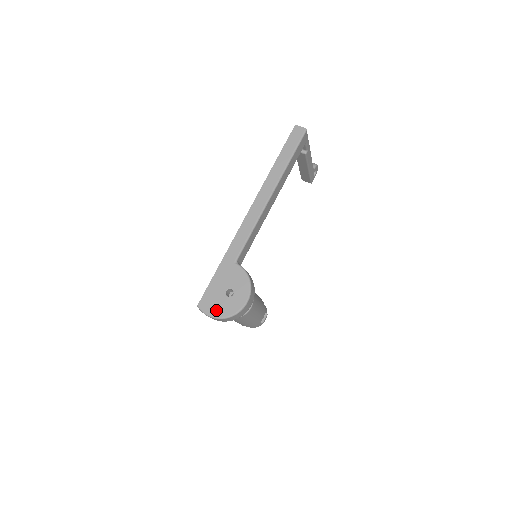
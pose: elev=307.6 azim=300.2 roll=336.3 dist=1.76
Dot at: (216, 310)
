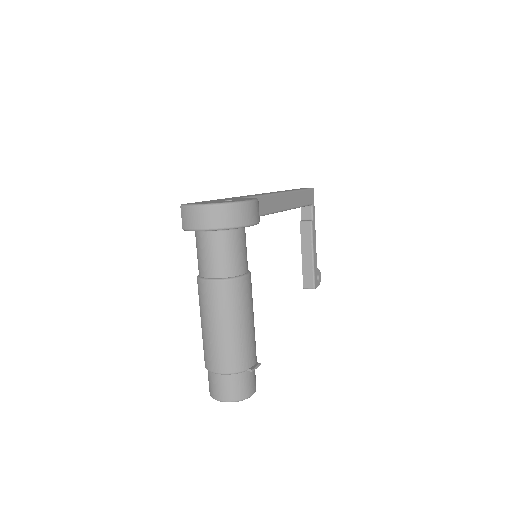
Dot at: occluded
